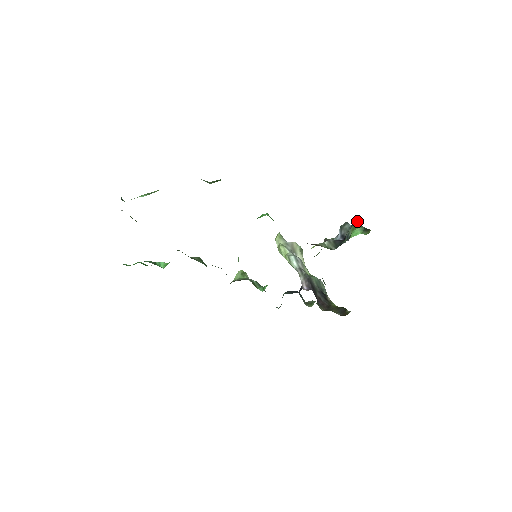
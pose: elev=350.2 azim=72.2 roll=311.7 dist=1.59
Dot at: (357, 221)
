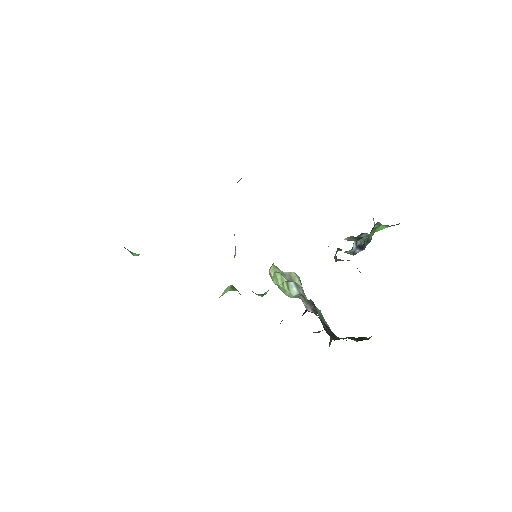
Dot at: (378, 223)
